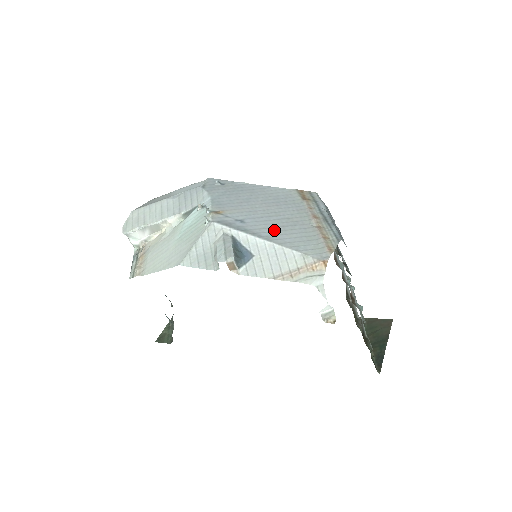
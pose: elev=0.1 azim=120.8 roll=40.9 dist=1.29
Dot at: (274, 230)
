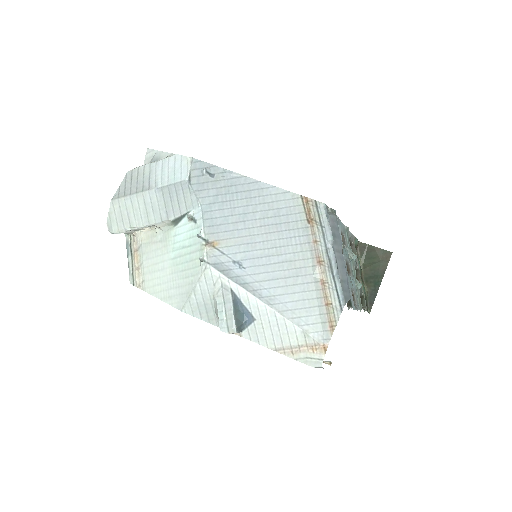
Dot at: (275, 285)
